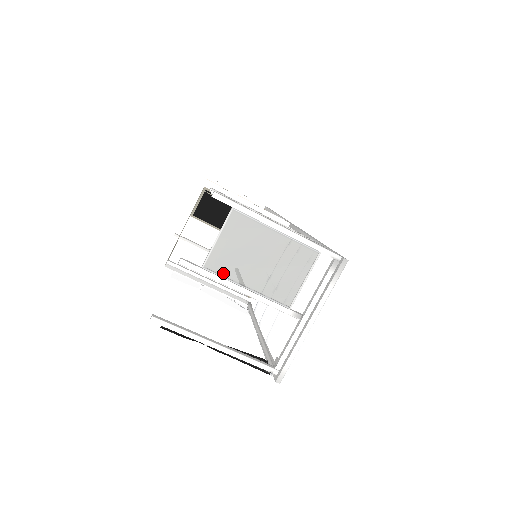
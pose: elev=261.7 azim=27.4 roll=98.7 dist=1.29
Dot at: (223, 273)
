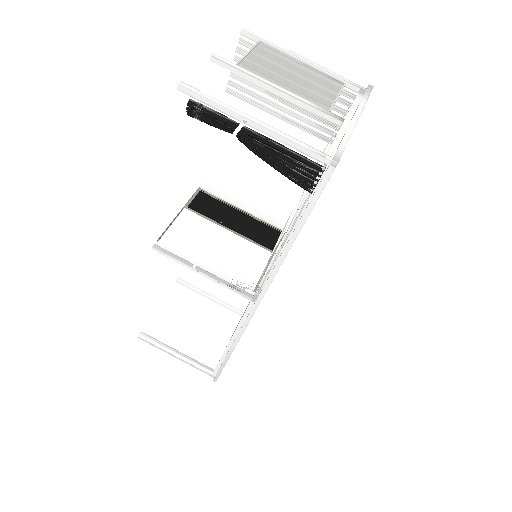
Dot at: (255, 75)
